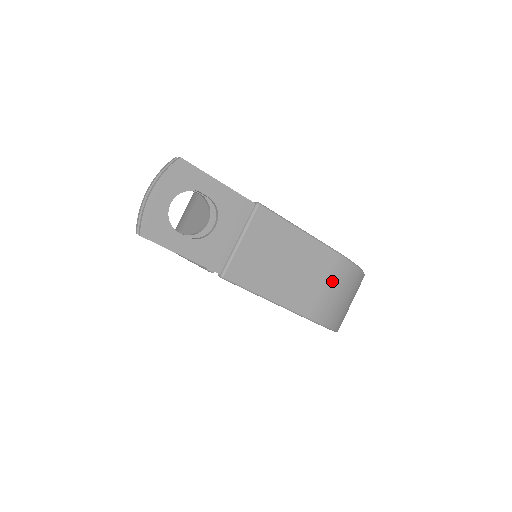
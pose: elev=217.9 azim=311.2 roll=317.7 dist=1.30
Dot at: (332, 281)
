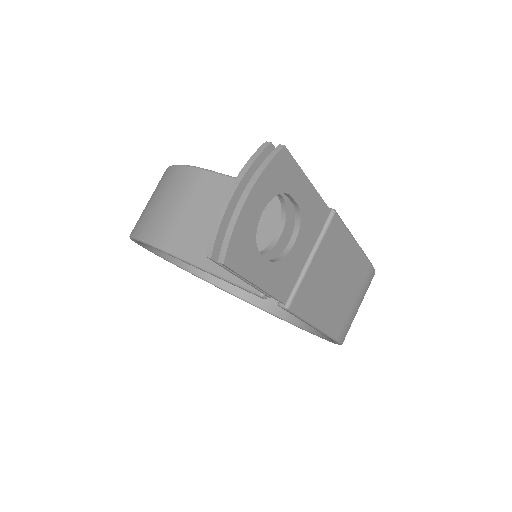
Dot at: (360, 295)
